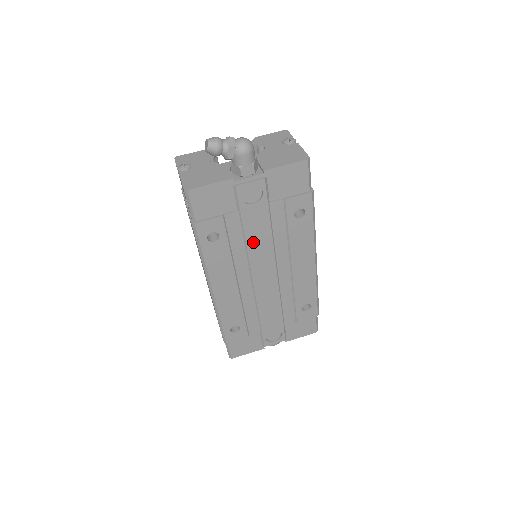
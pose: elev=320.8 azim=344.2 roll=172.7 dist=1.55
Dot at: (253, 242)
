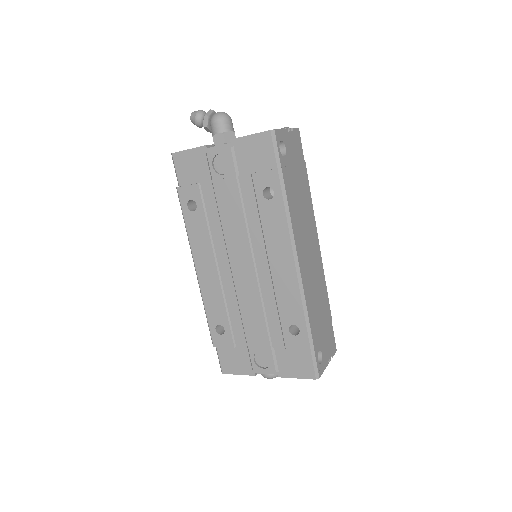
Dot at: (227, 220)
